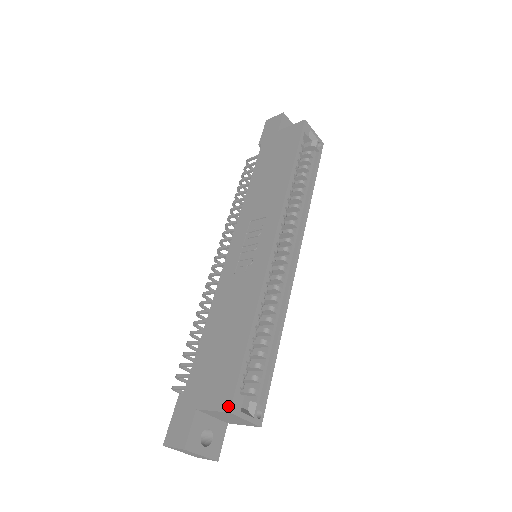
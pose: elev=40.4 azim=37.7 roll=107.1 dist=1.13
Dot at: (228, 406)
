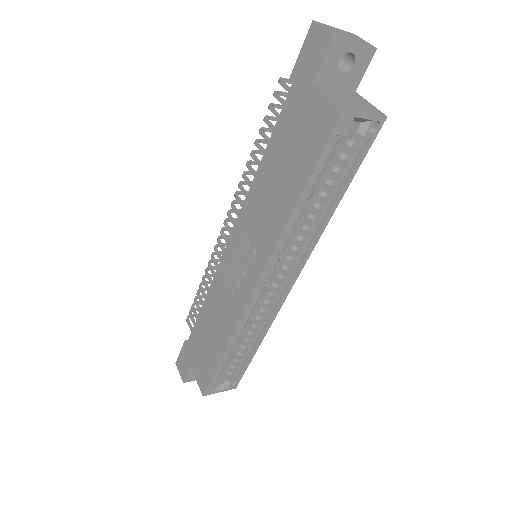
Dot at: (203, 392)
